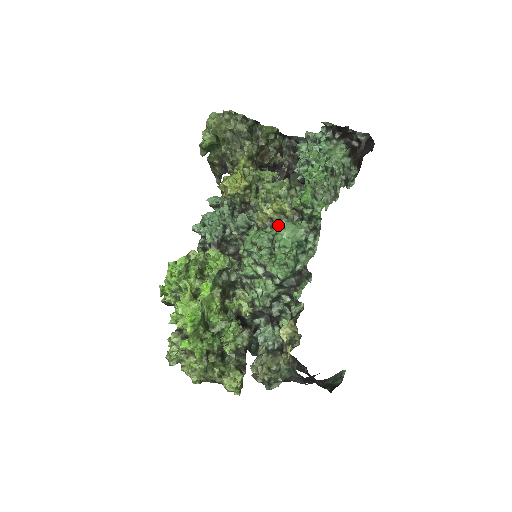
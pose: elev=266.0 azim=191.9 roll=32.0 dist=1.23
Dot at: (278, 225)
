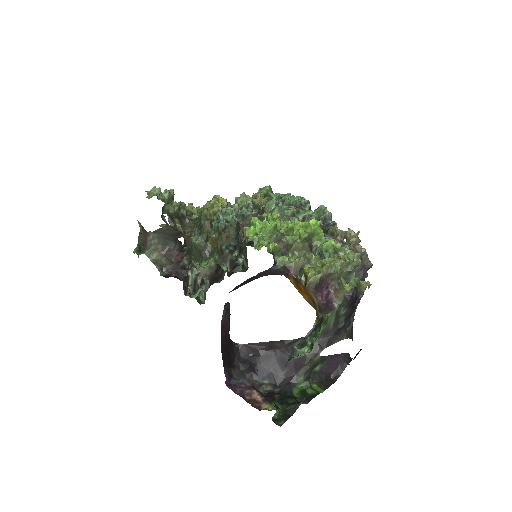
Dot at: (272, 197)
